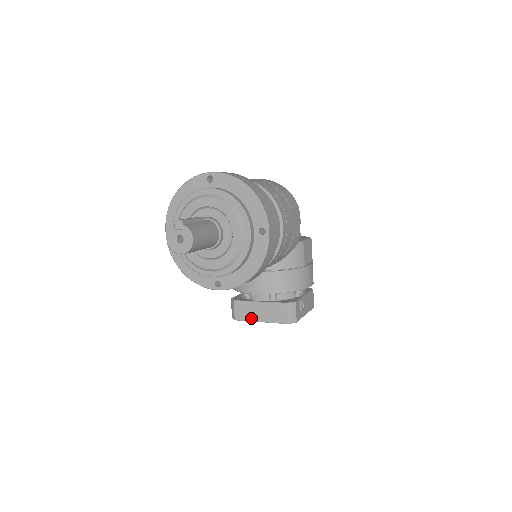
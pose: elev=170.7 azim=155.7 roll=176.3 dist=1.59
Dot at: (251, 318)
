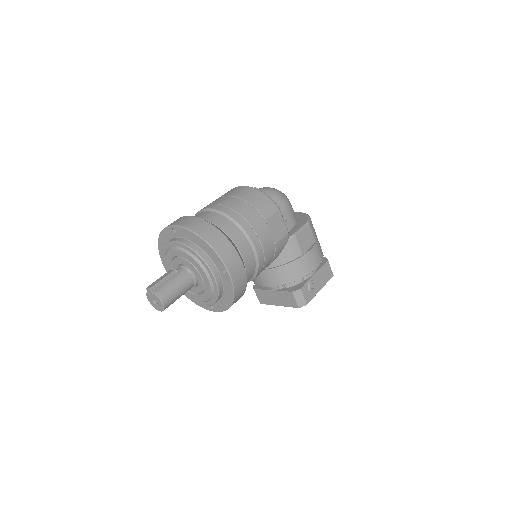
Dot at: (271, 303)
